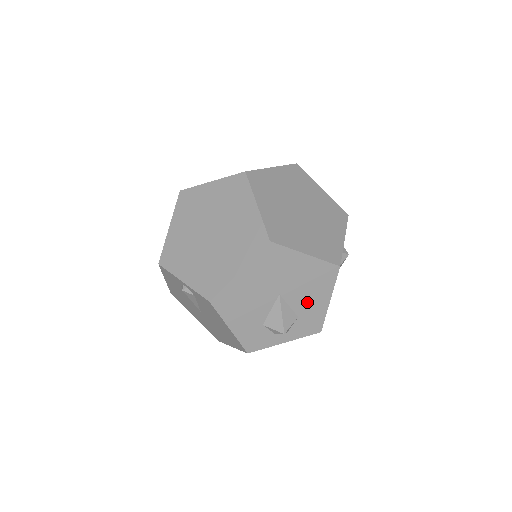
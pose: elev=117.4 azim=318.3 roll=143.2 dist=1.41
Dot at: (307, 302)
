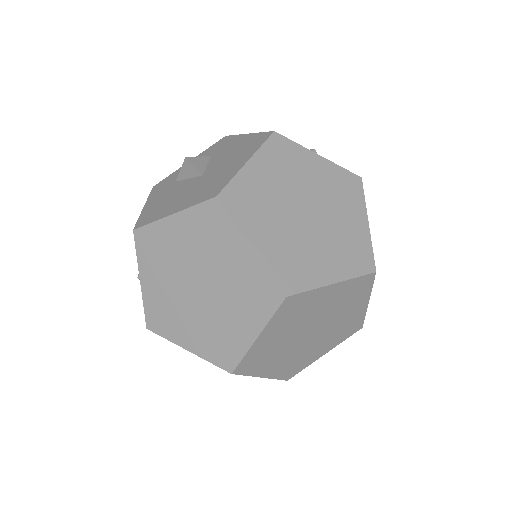
Dot at: occluded
